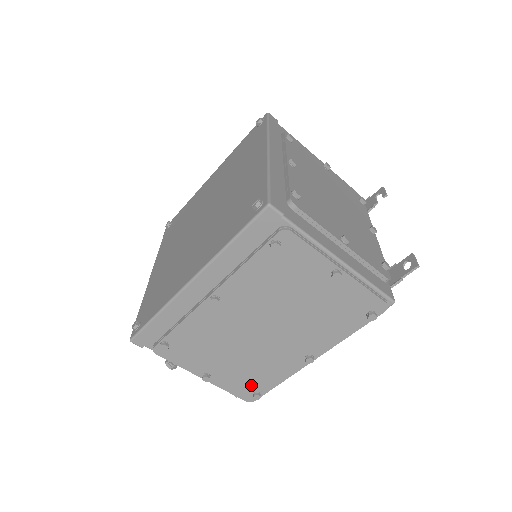
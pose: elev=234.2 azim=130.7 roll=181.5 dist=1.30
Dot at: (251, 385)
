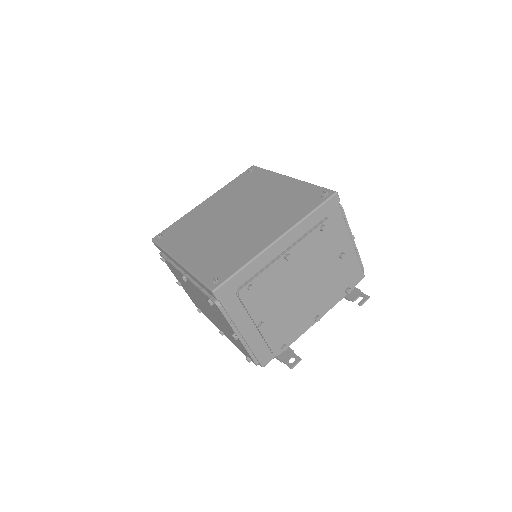
Dot at: (198, 306)
